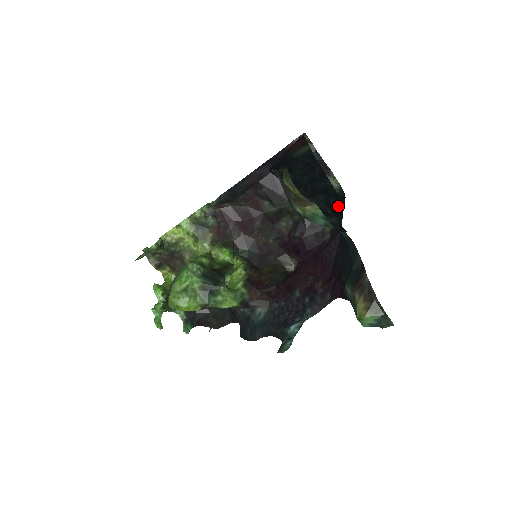
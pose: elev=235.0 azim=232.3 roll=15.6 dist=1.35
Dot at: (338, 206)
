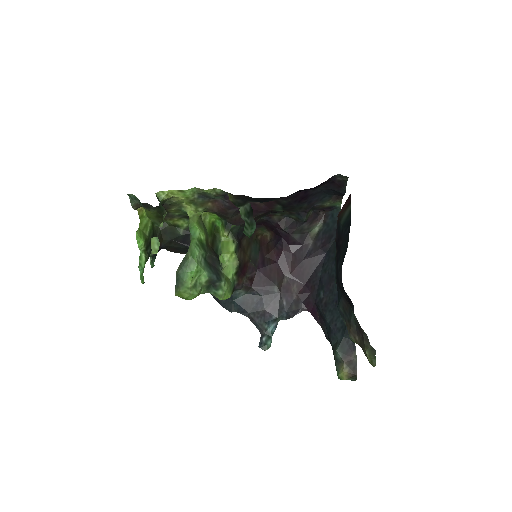
Dot at: occluded
